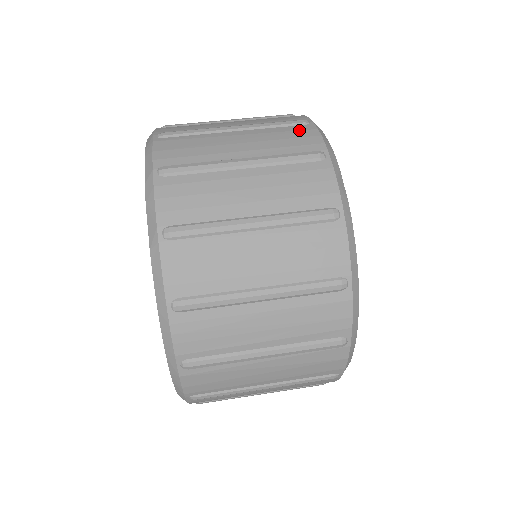
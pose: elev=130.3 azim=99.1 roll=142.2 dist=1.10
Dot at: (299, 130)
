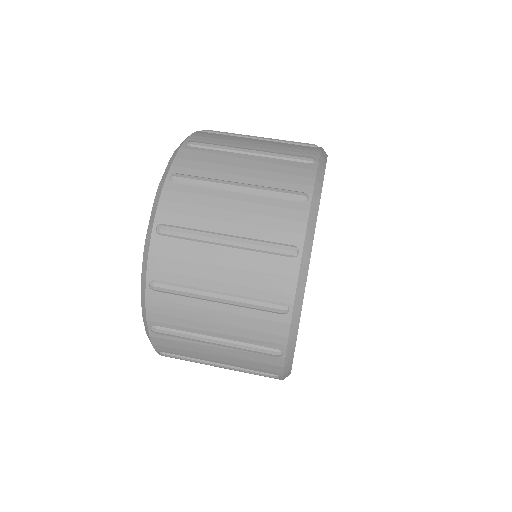
Dot at: (300, 168)
